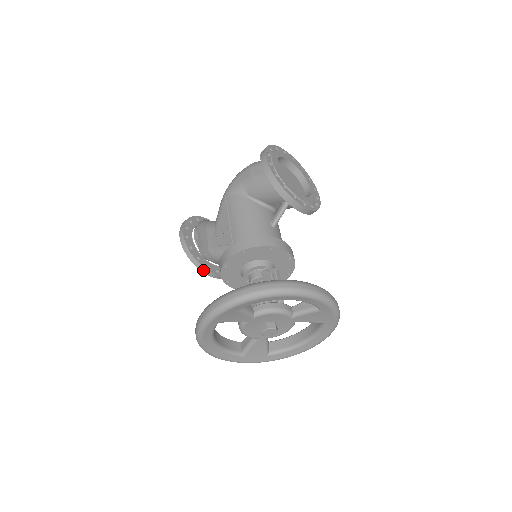
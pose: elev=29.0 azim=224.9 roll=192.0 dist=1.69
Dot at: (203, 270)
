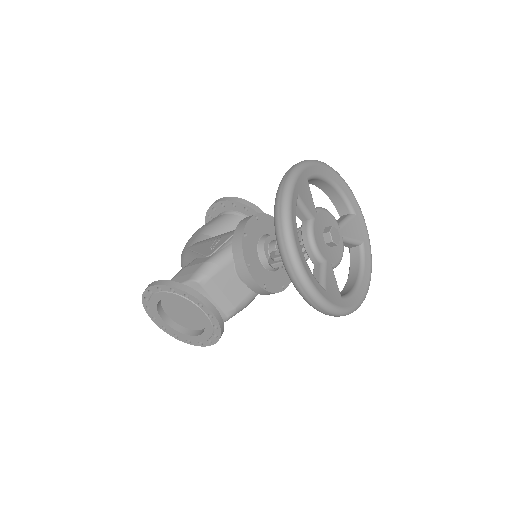
Dot at: (202, 300)
